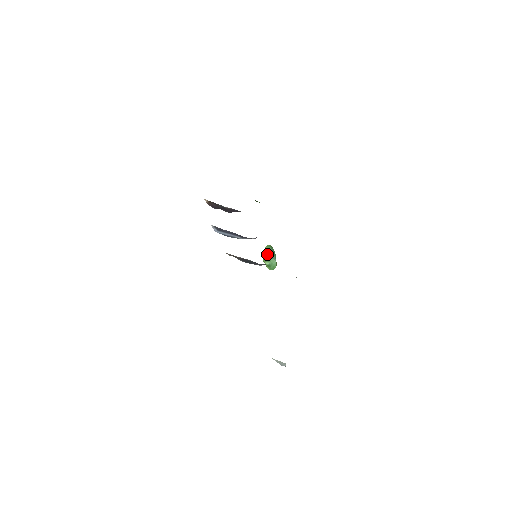
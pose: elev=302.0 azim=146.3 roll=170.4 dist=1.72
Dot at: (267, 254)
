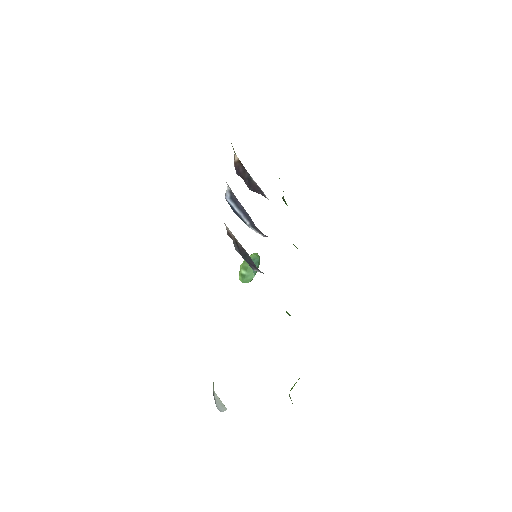
Dot at: occluded
